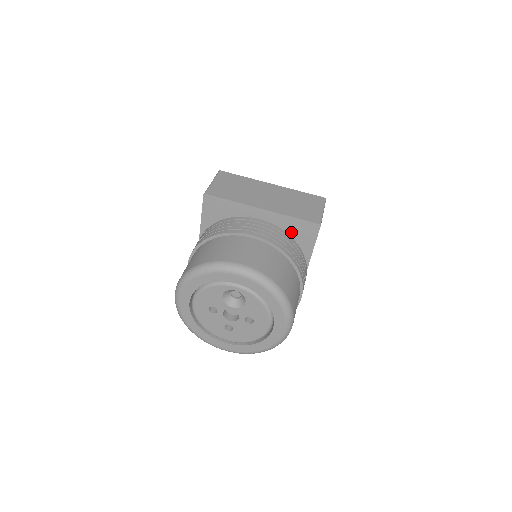
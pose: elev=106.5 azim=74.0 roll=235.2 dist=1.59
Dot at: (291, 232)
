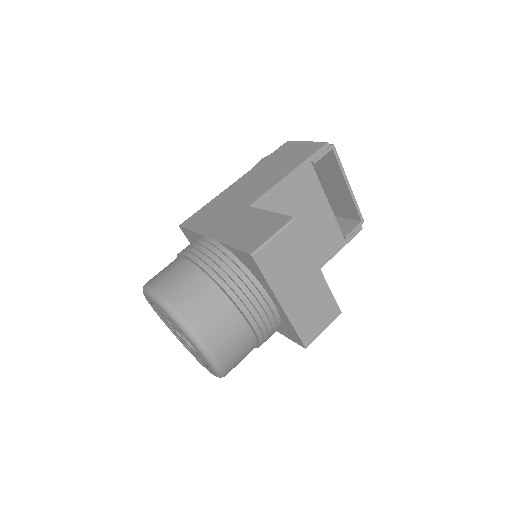
Dot at: (284, 324)
